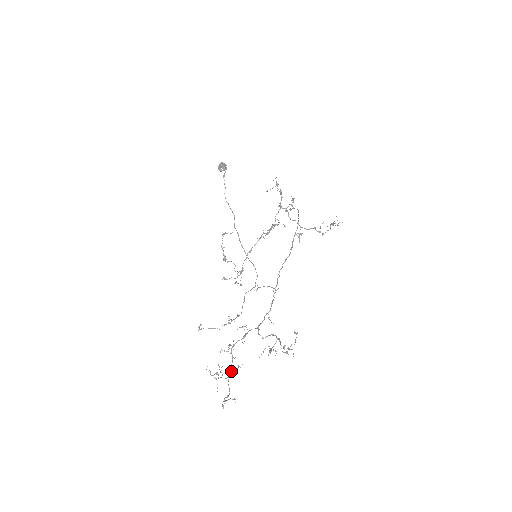
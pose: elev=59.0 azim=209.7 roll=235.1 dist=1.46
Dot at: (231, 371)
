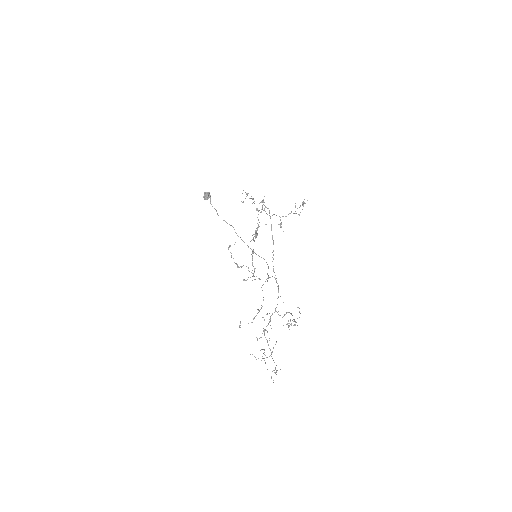
Dot at: occluded
